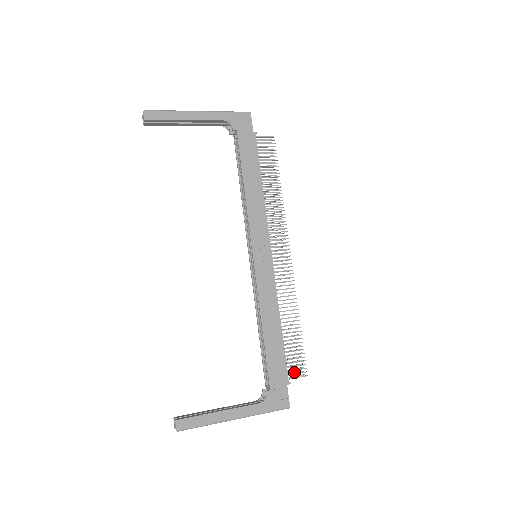
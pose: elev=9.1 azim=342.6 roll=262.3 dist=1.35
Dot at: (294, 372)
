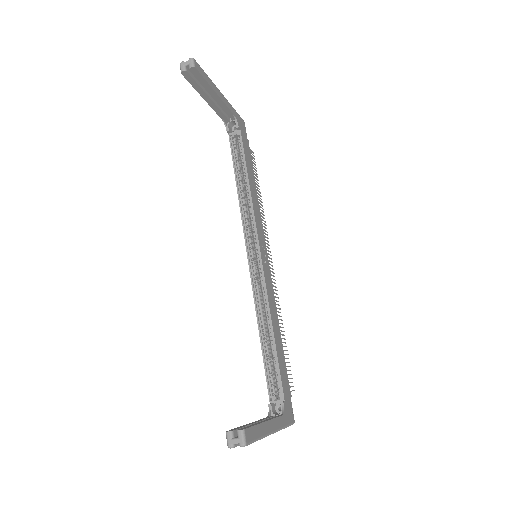
Dot at: occluded
